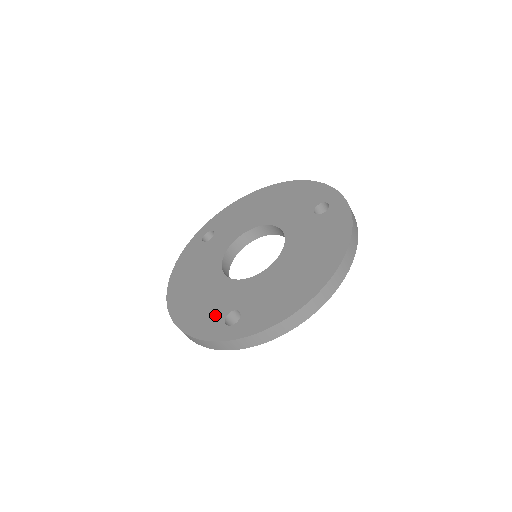
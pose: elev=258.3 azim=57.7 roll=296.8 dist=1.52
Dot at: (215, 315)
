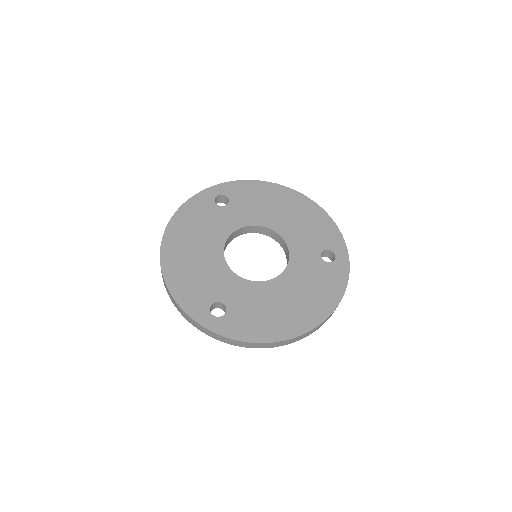
Dot at: (204, 295)
